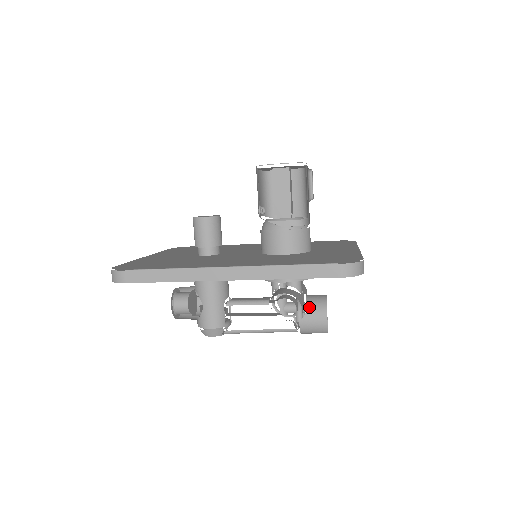
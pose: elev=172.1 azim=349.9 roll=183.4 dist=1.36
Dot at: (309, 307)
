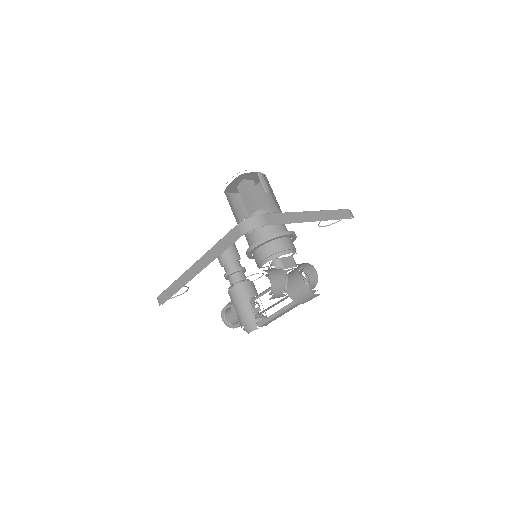
Dot at: (289, 277)
